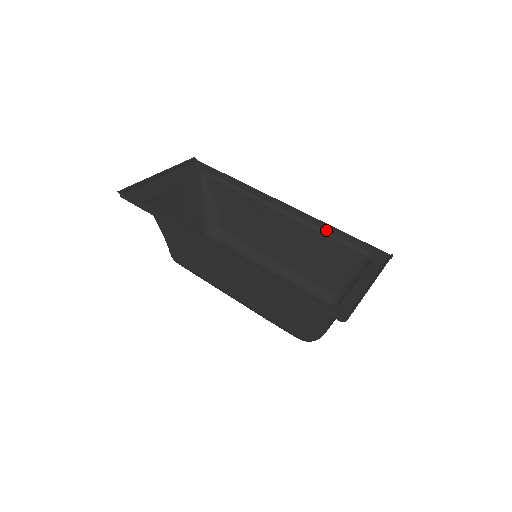
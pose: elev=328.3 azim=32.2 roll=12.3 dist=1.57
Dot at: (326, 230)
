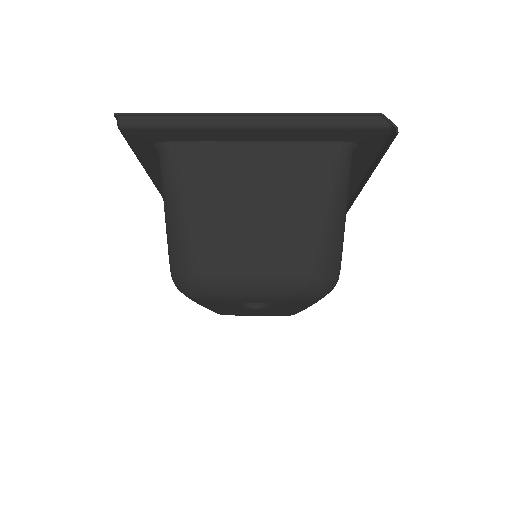
Dot at: occluded
